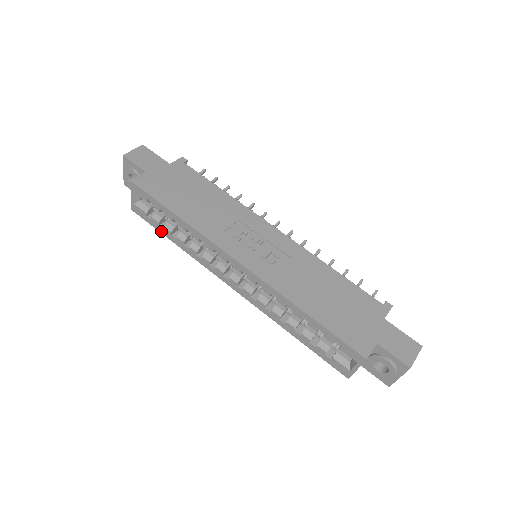
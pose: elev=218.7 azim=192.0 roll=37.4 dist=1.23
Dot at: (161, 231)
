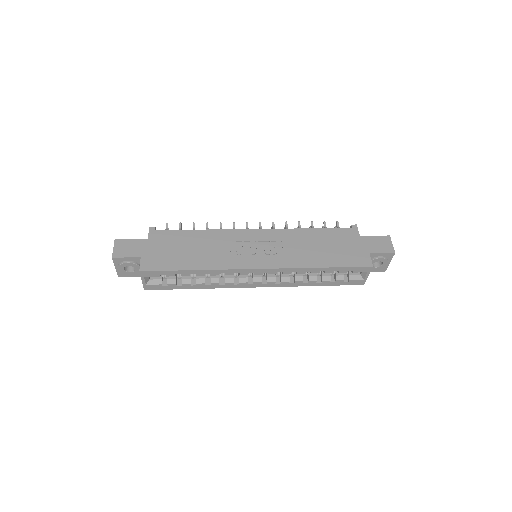
Dot at: (180, 288)
